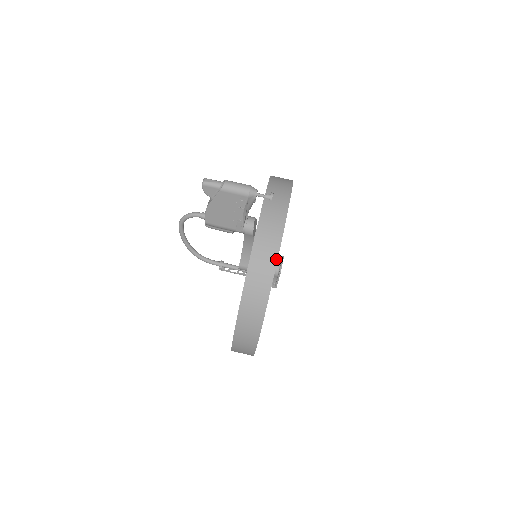
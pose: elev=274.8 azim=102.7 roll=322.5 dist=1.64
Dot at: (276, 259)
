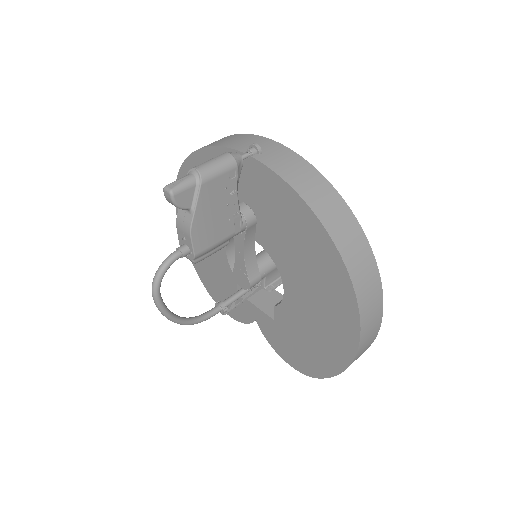
Dot at: (344, 202)
